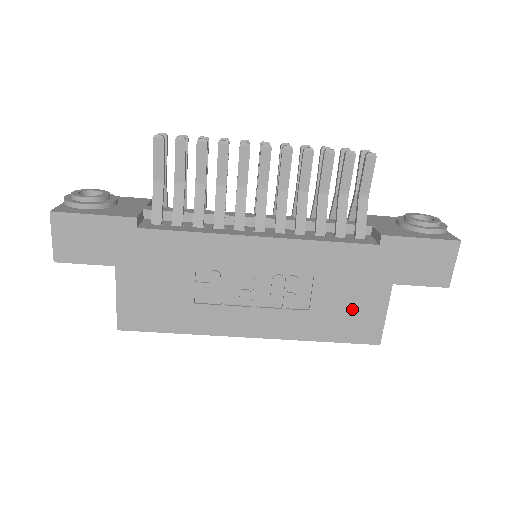
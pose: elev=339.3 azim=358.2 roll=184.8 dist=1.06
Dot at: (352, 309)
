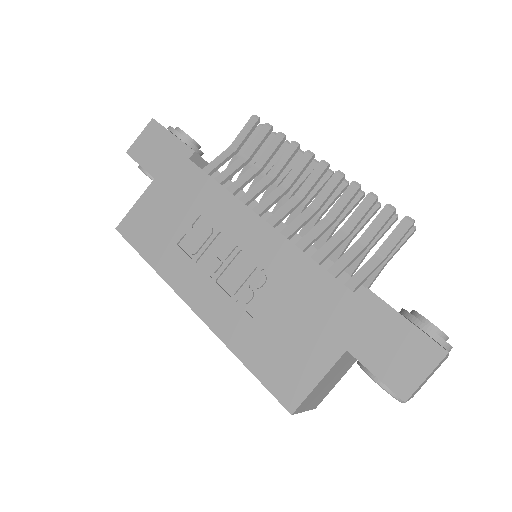
Dot at: (291, 348)
